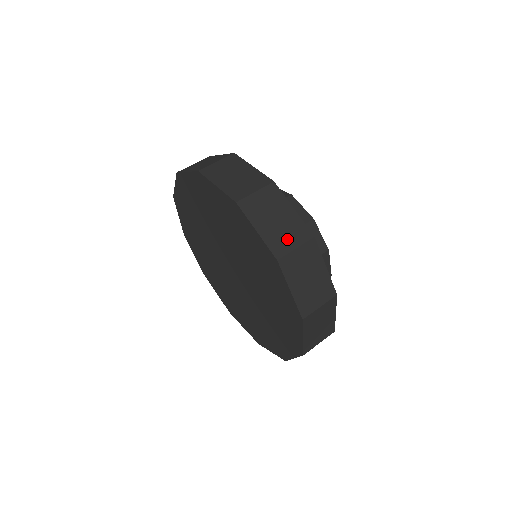
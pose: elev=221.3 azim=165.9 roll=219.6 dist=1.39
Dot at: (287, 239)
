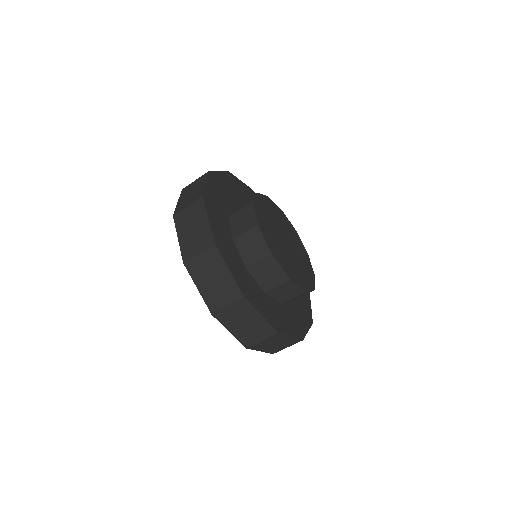
Dot at: (195, 245)
